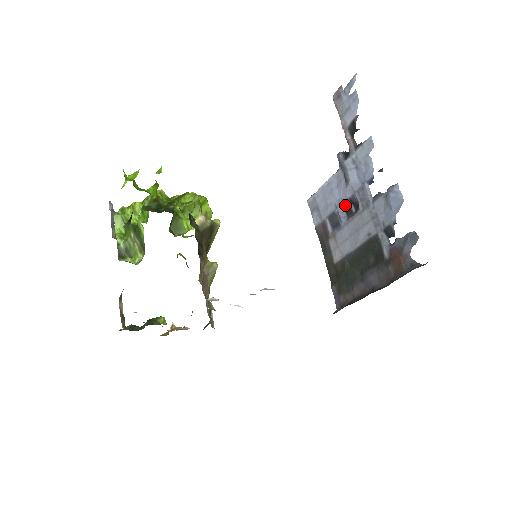
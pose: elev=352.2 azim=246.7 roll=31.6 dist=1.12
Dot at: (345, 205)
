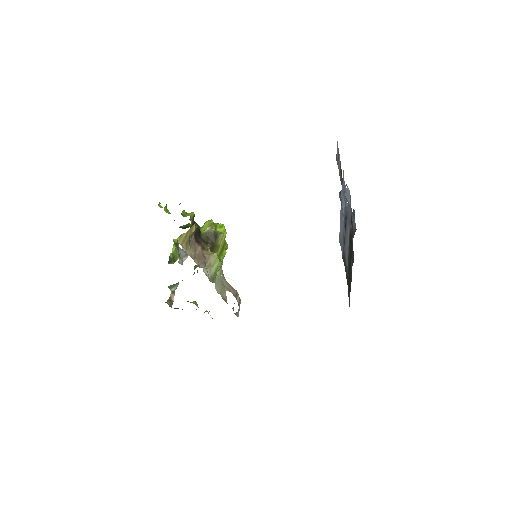
Dot at: (344, 225)
